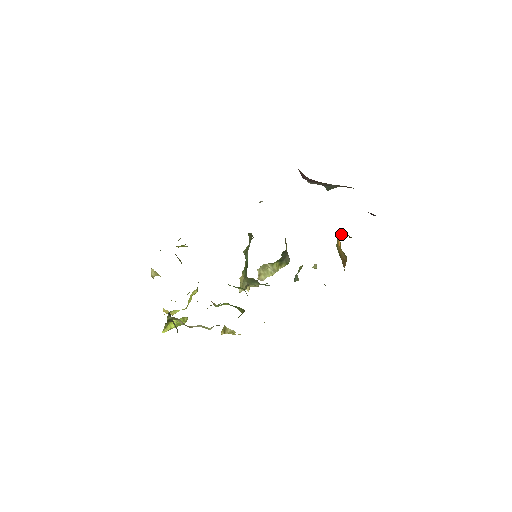
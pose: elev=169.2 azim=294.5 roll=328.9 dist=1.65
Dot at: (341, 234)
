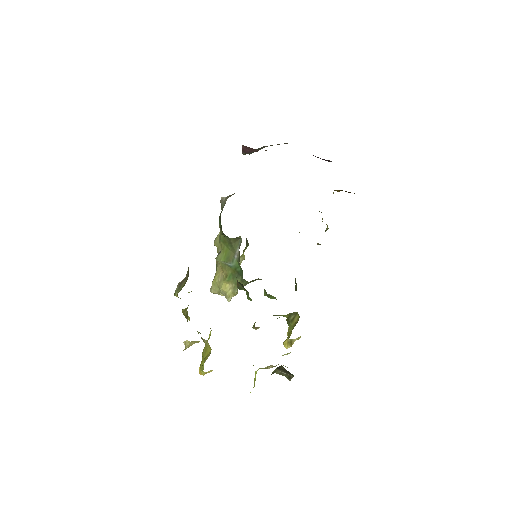
Dot at: (333, 192)
